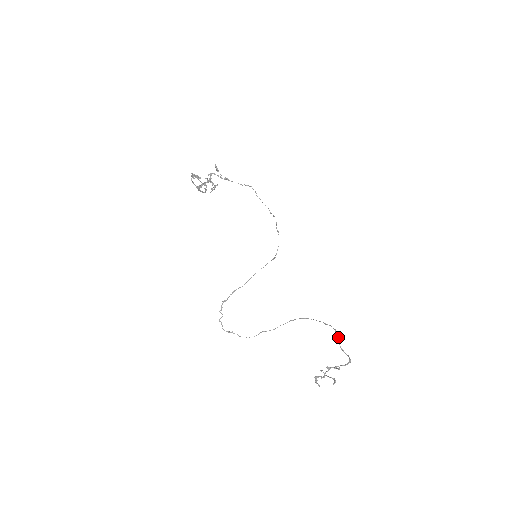
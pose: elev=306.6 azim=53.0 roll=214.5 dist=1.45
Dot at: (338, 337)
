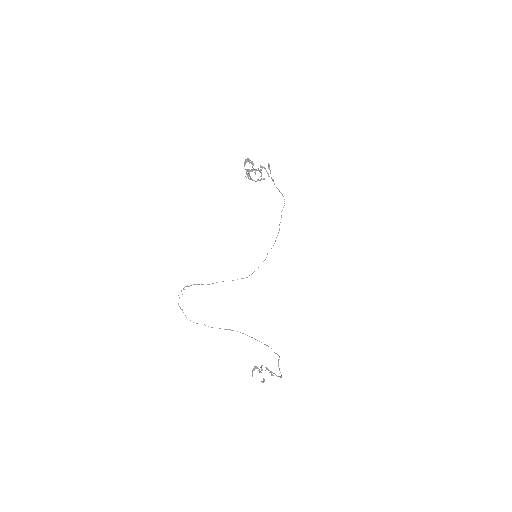
Dot at: (279, 356)
